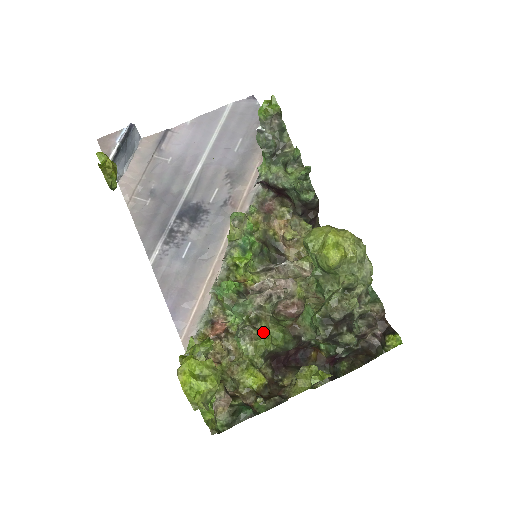
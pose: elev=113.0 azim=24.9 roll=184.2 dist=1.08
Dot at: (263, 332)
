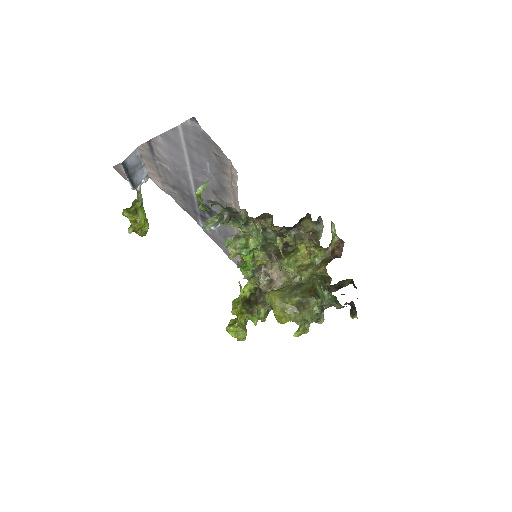
Dot at: occluded
